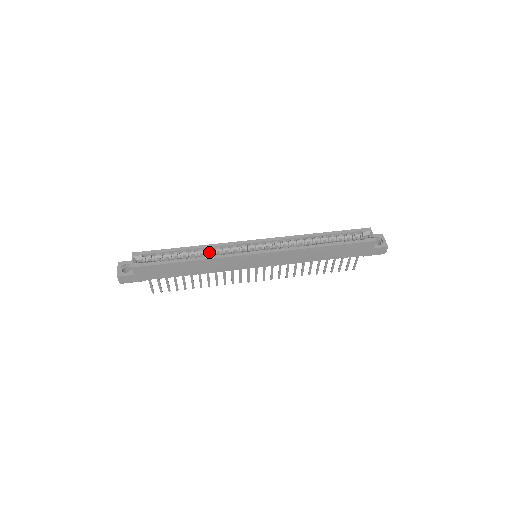
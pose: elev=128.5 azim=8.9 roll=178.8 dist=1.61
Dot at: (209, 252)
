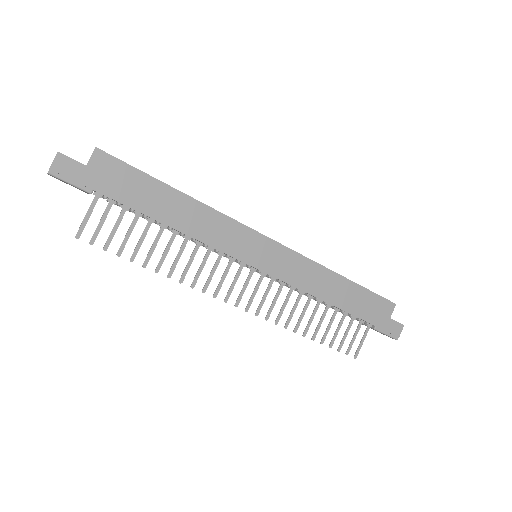
Dot at: occluded
